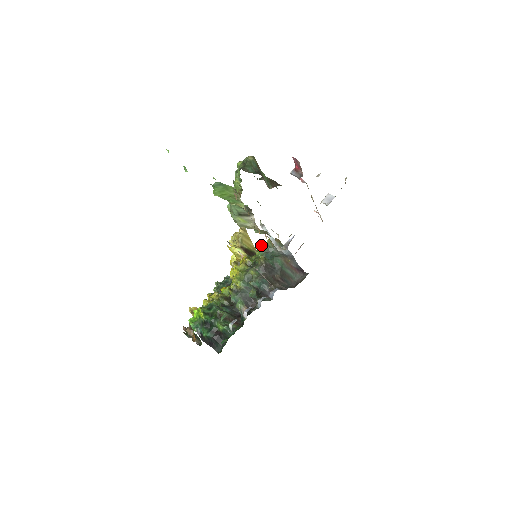
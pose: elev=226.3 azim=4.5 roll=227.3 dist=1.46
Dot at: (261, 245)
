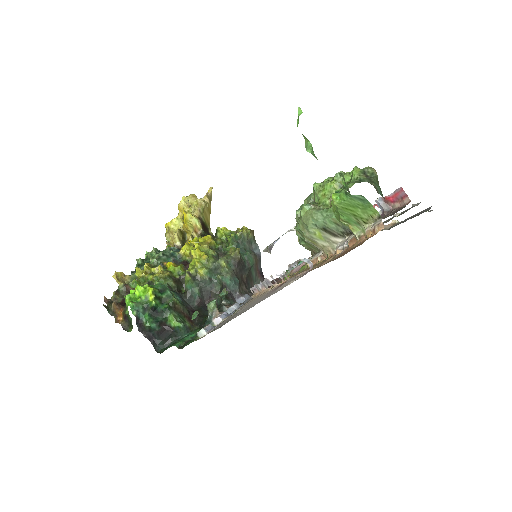
Dot at: (225, 227)
